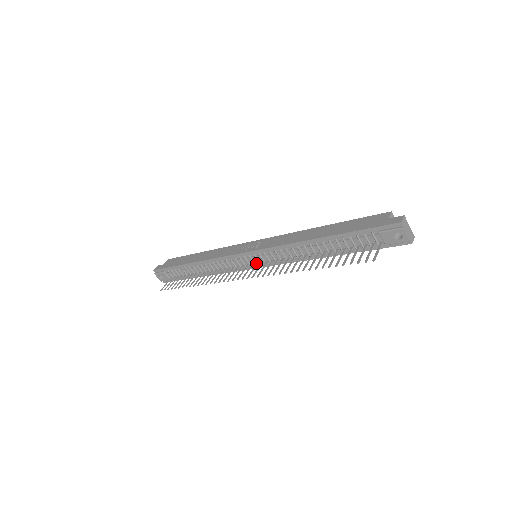
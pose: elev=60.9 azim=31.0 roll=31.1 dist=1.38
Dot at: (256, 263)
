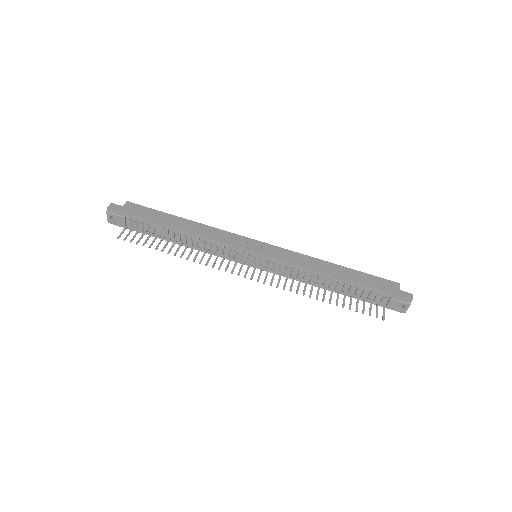
Dot at: (256, 264)
